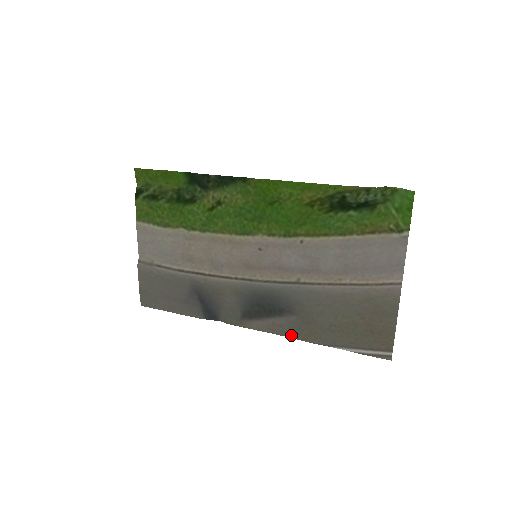
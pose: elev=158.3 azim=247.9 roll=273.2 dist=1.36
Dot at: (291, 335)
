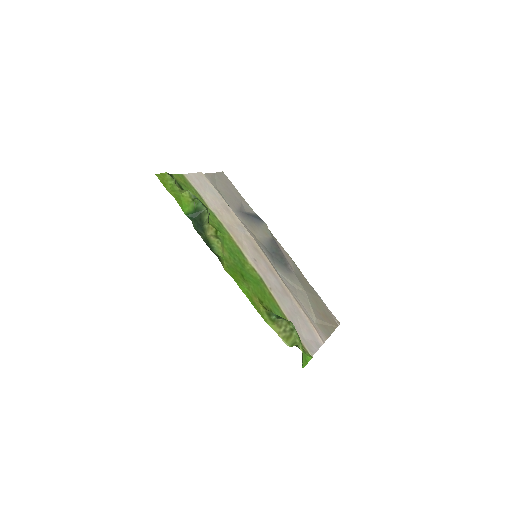
Dot at: (297, 268)
